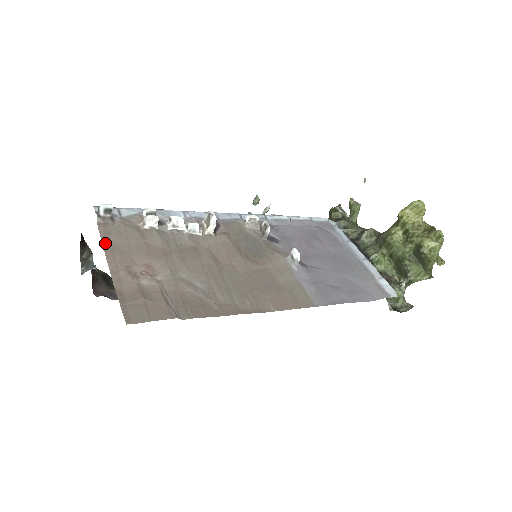
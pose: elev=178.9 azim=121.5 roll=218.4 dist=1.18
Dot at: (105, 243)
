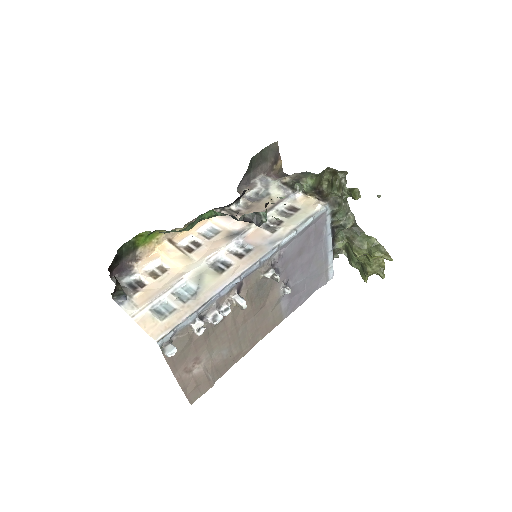
Dot at: (170, 364)
